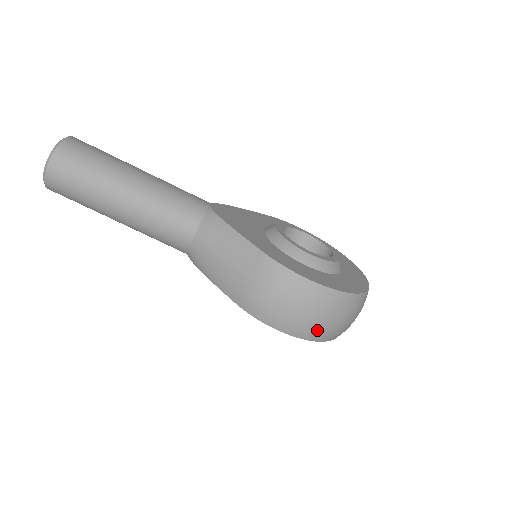
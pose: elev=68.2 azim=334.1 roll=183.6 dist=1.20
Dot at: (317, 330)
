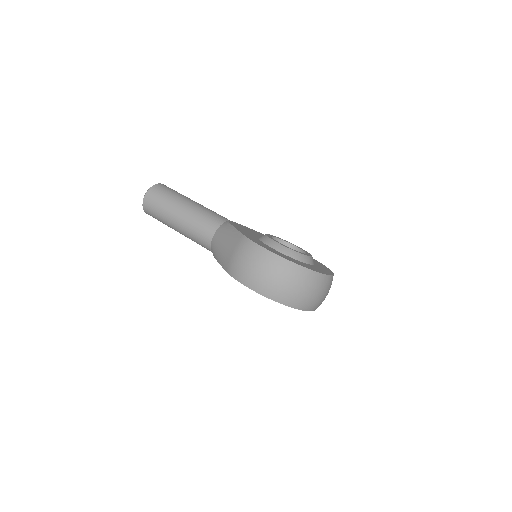
Dot at: (272, 288)
